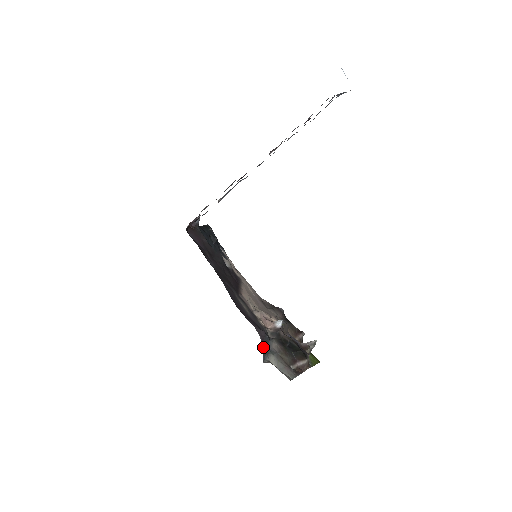
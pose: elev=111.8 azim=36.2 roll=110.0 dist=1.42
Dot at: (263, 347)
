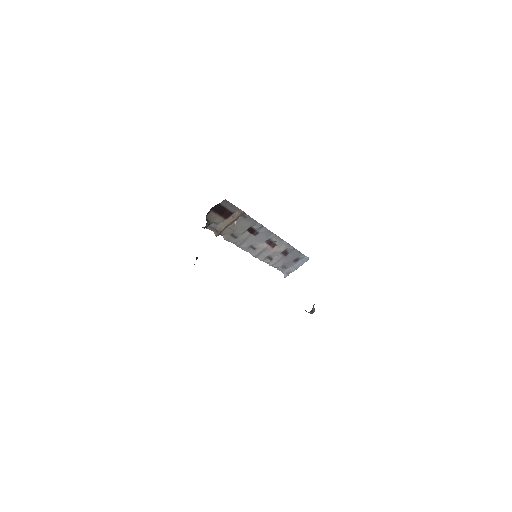
Dot at: occluded
